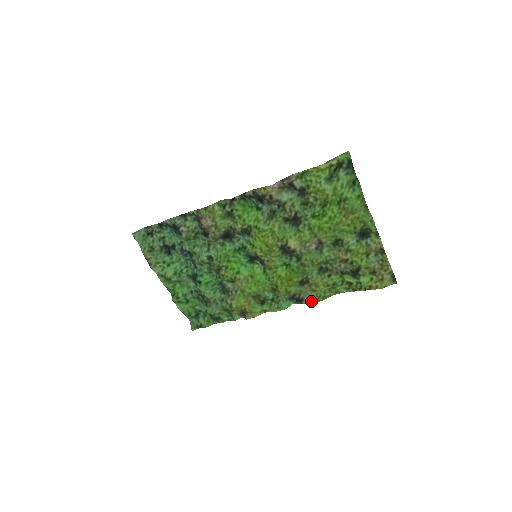
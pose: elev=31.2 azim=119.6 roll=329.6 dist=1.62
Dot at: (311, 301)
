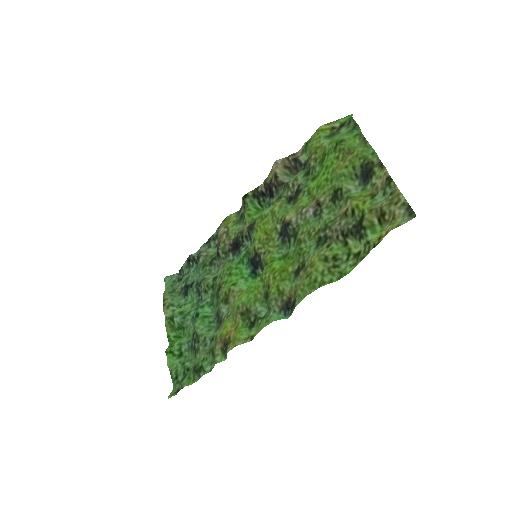
Dot at: (304, 292)
